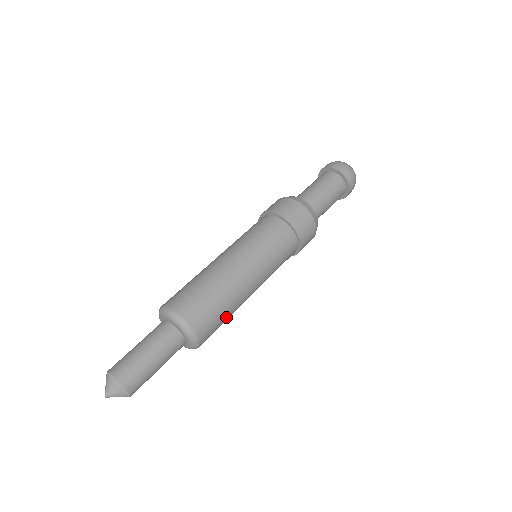
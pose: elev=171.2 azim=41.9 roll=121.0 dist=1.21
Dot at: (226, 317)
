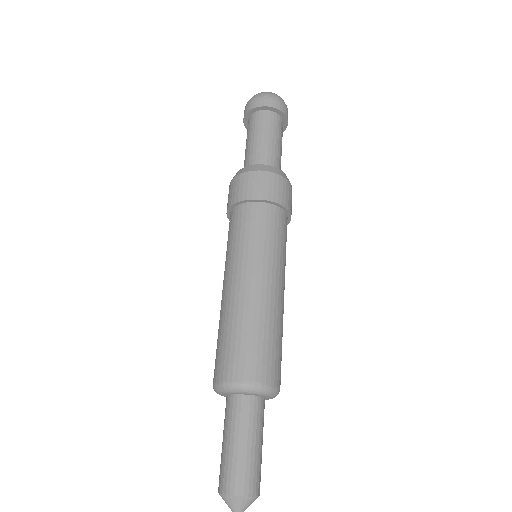
Dot at: (274, 338)
